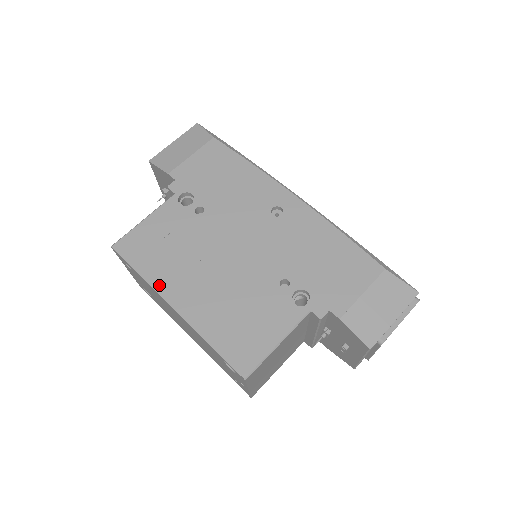
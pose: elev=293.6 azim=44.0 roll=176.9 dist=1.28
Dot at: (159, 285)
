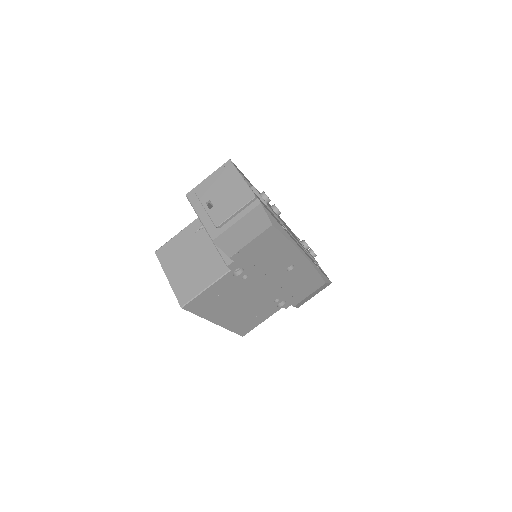
Dot at: (210, 318)
